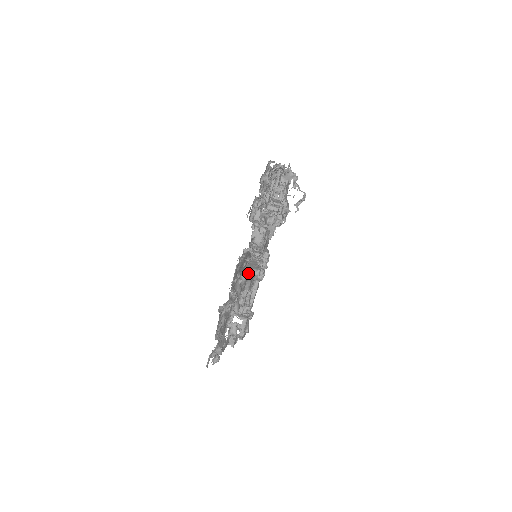
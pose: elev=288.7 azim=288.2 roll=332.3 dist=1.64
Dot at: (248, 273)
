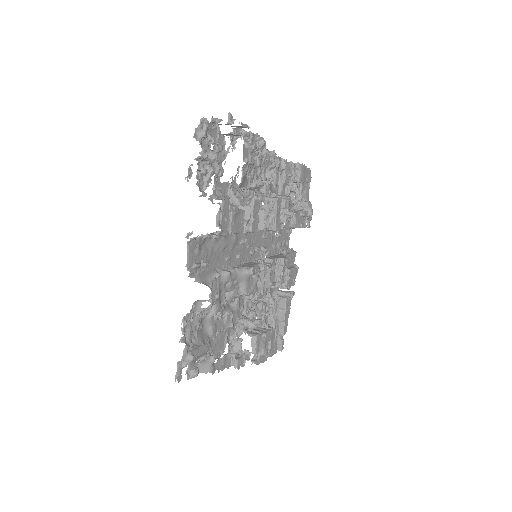
Dot at: (237, 271)
